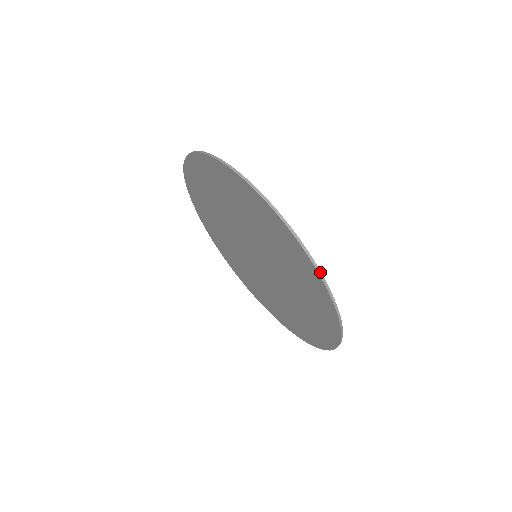
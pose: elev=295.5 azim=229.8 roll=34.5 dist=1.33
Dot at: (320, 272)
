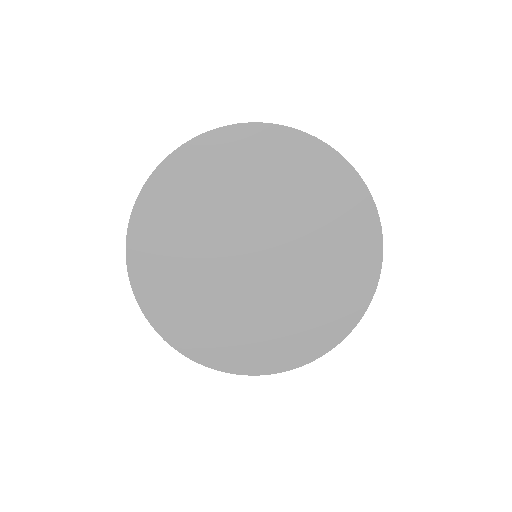
Dot at: occluded
